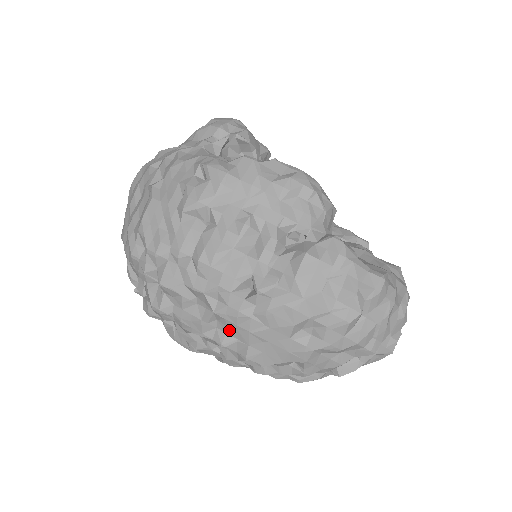
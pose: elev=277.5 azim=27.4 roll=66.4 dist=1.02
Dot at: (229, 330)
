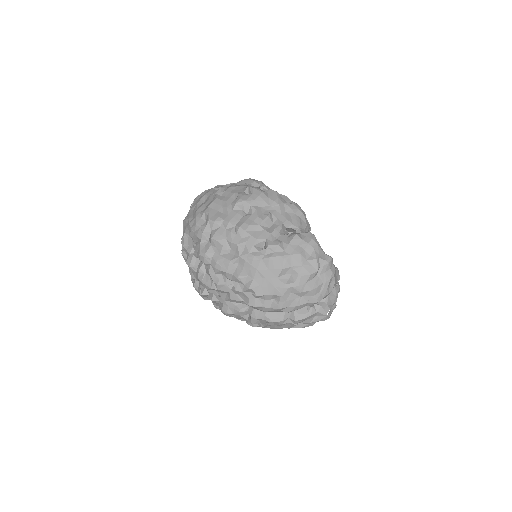
Dot at: (245, 269)
